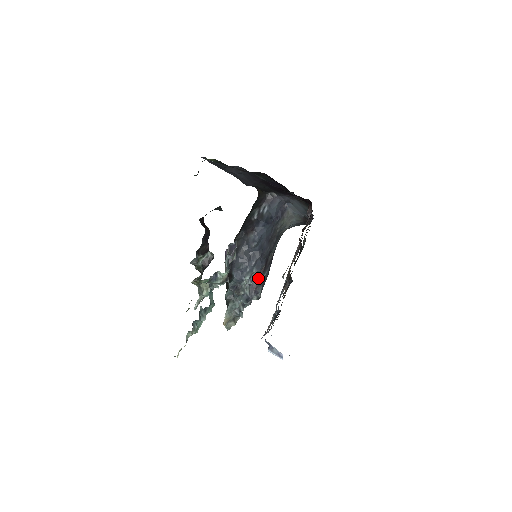
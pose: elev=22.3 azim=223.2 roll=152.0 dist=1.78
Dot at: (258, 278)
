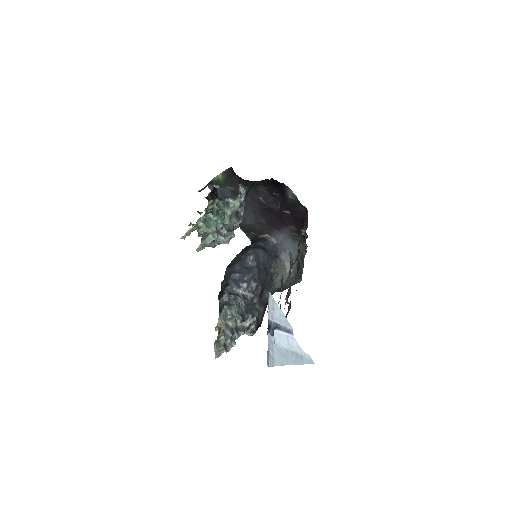
Dot at: (253, 304)
